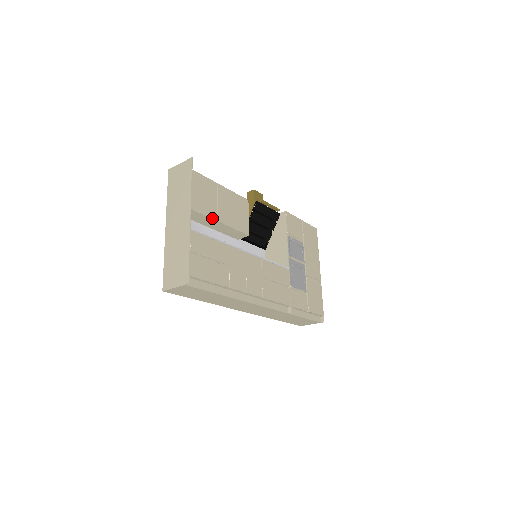
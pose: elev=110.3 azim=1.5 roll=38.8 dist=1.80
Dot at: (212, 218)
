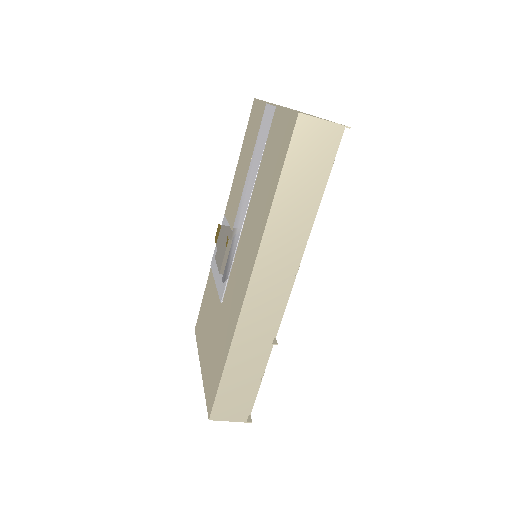
Dot at: occluded
